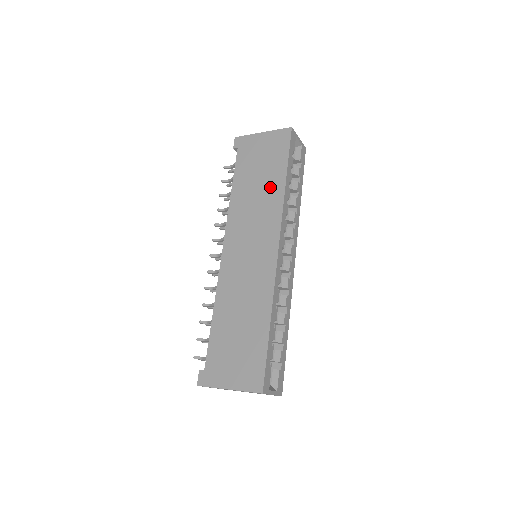
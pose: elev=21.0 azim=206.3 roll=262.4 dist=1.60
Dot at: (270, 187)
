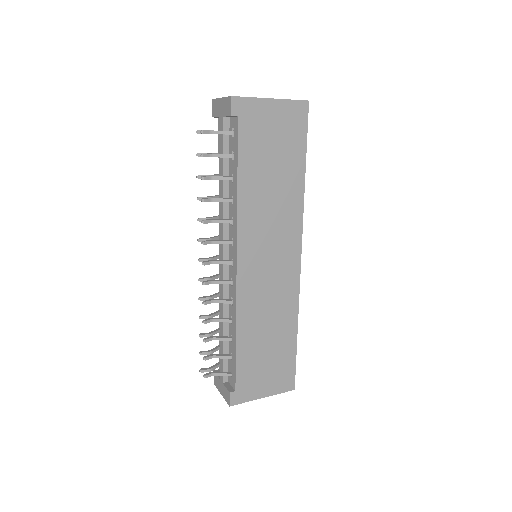
Dot at: (288, 185)
